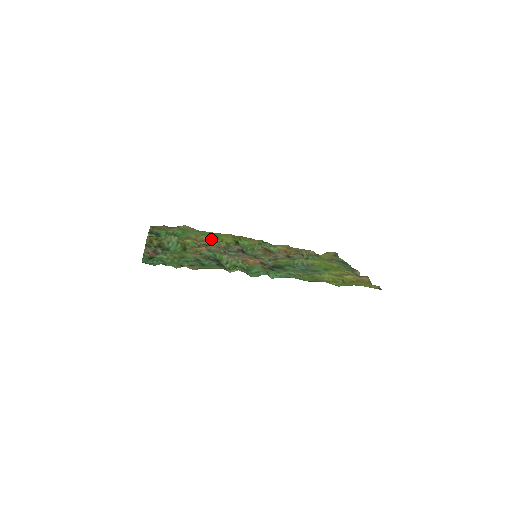
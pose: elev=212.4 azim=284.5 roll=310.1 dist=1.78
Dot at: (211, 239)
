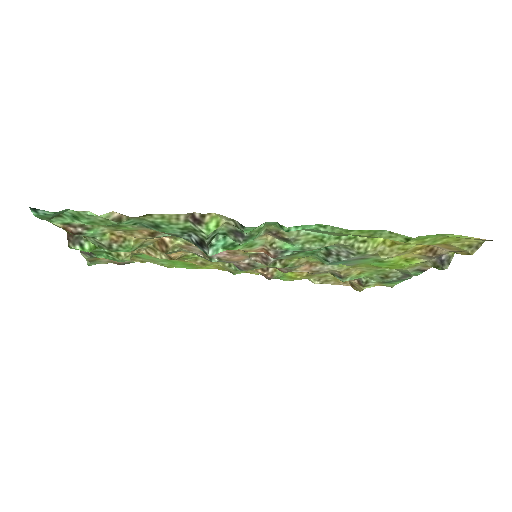
Dot at: (182, 260)
